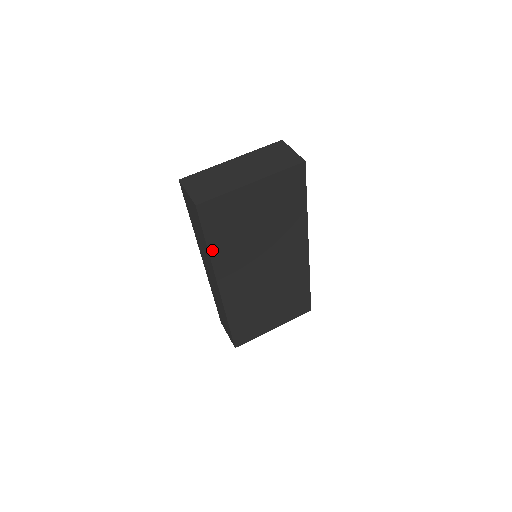
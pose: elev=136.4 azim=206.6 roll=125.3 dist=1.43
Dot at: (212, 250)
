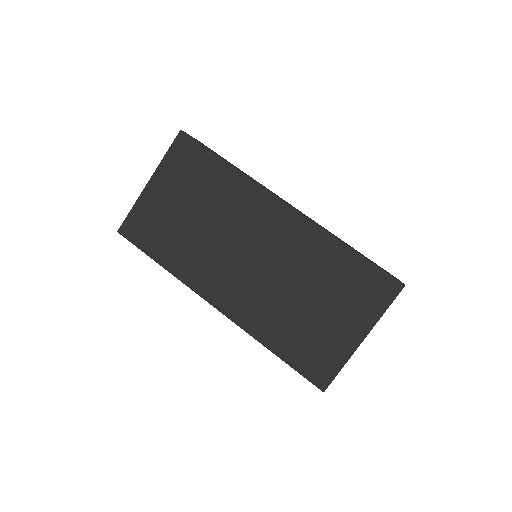
Dot at: (167, 265)
